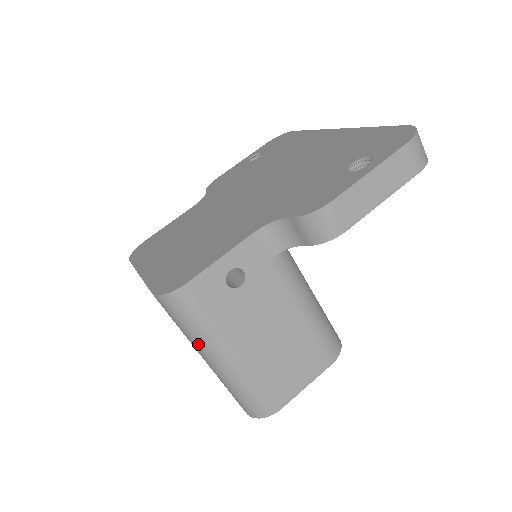
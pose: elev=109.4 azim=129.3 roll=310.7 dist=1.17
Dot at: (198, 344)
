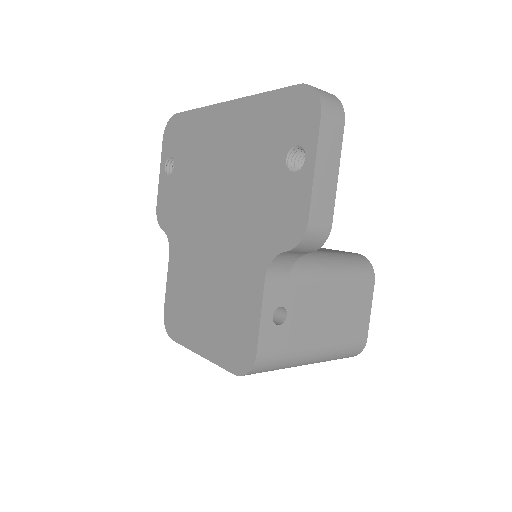
Dot at: (290, 367)
